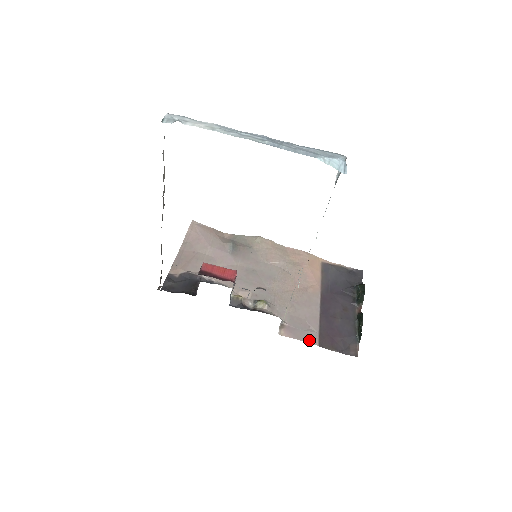
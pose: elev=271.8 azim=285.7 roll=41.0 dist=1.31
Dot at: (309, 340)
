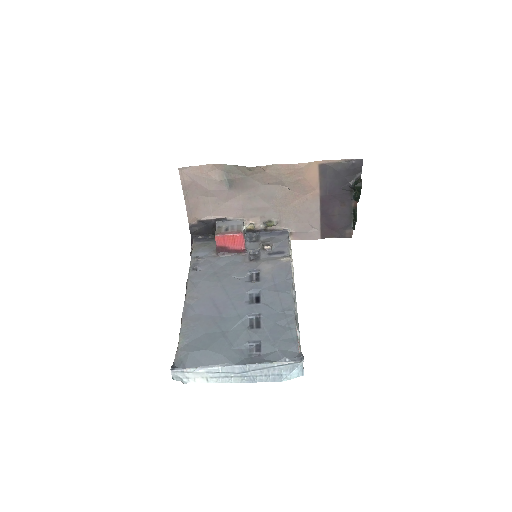
Dot at: (313, 238)
